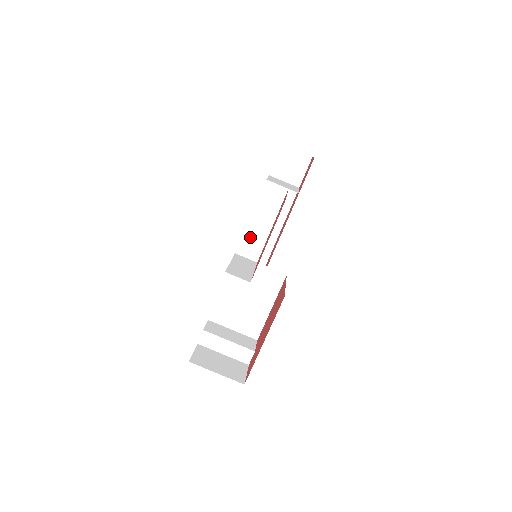
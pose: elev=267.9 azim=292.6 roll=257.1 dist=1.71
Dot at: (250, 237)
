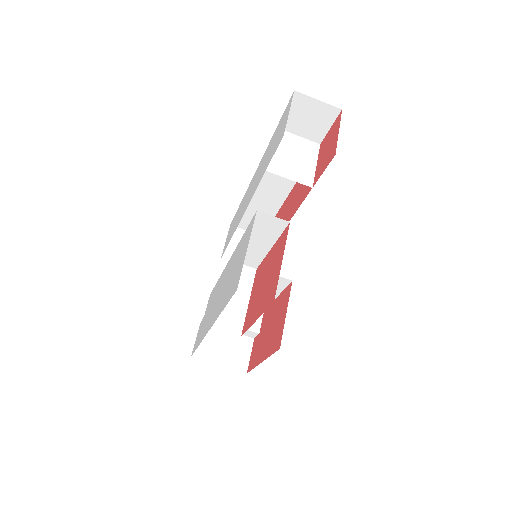
Dot at: occluded
